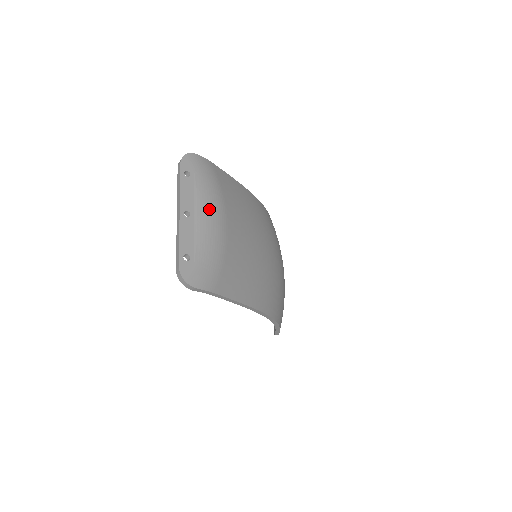
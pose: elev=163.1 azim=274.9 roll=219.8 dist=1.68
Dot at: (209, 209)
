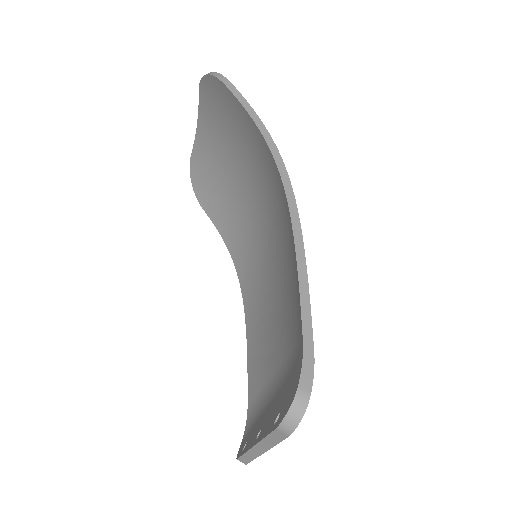
Dot at: occluded
